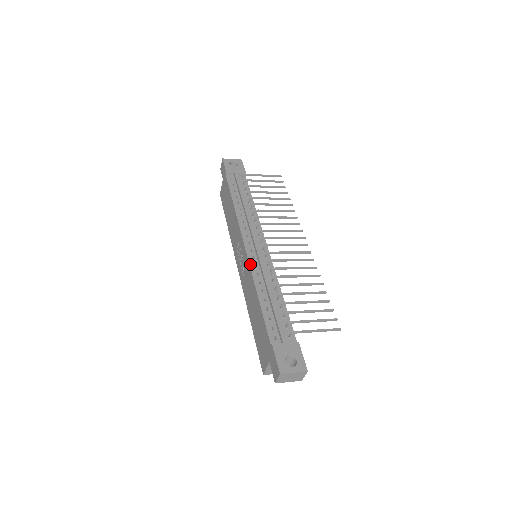
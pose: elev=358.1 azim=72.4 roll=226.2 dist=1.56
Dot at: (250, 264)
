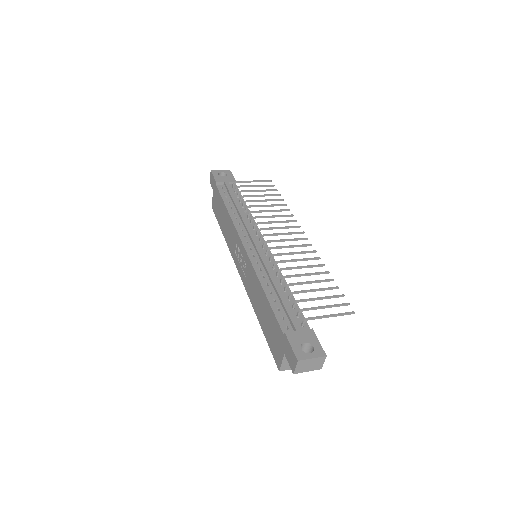
Dot at: (251, 261)
